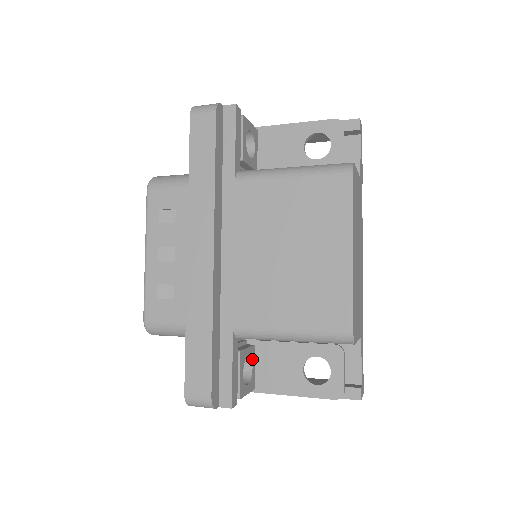
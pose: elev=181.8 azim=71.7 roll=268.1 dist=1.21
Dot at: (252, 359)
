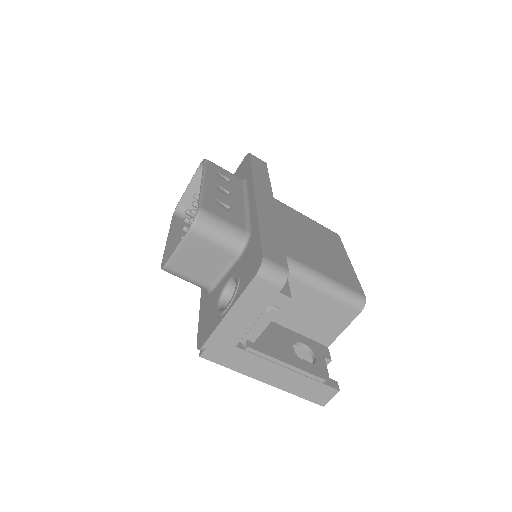
Dot at: occluded
